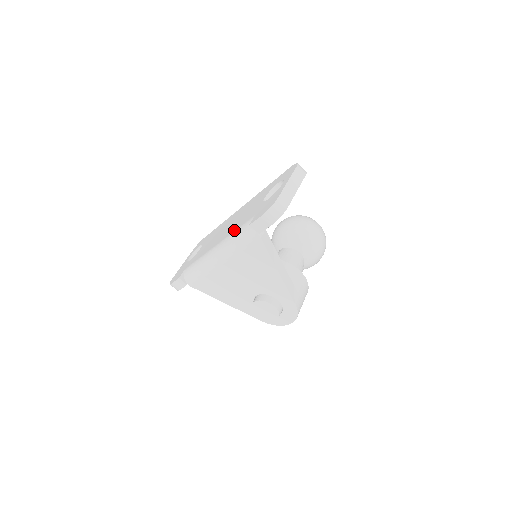
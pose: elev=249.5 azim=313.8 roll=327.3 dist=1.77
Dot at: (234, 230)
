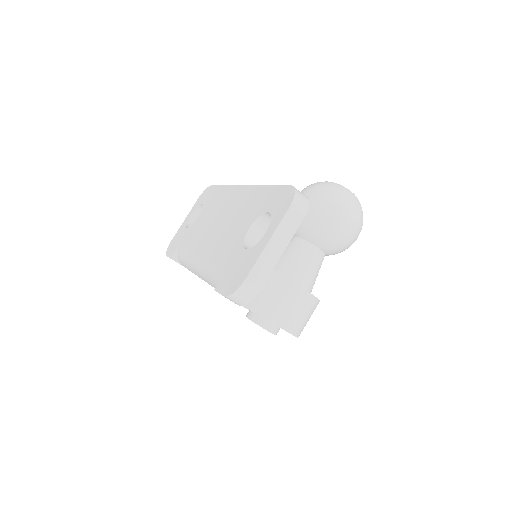
Dot at: (211, 259)
